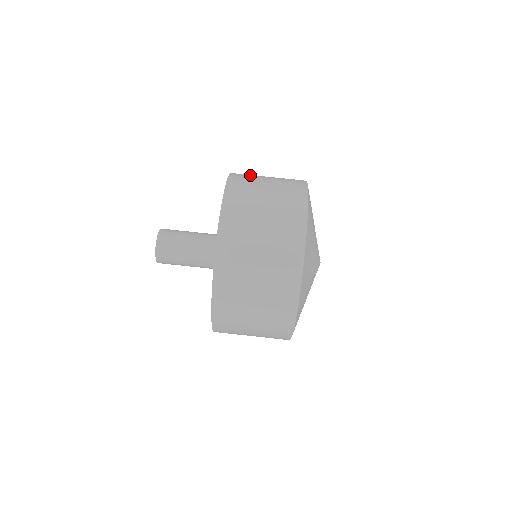
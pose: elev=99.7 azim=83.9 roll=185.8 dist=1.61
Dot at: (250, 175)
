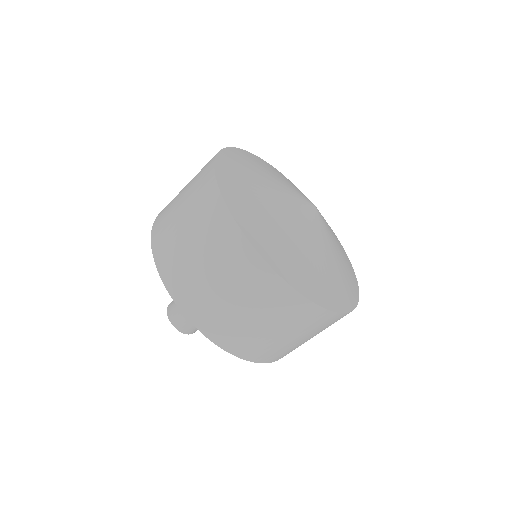
Dot at: occluded
